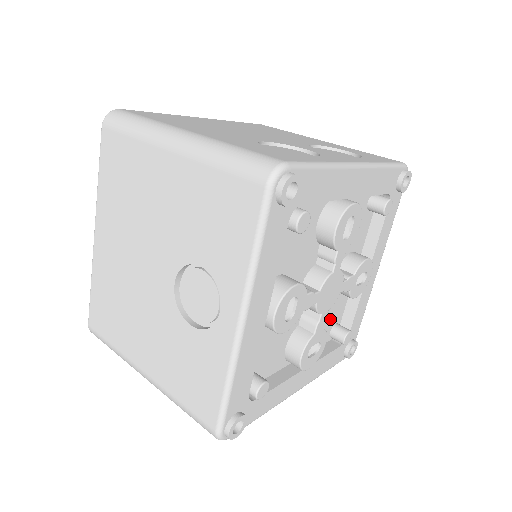
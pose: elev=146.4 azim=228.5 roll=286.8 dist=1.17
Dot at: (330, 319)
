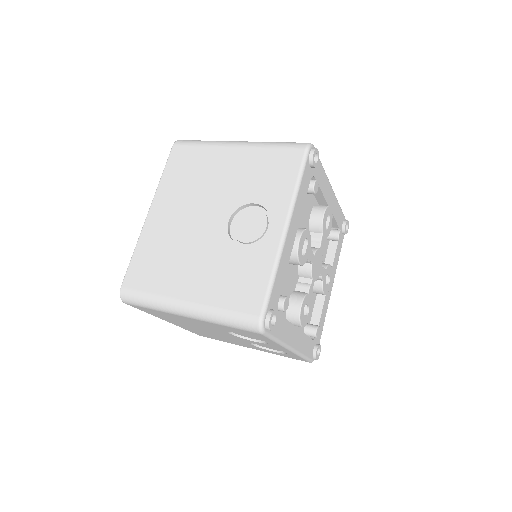
Dot at: occluded
